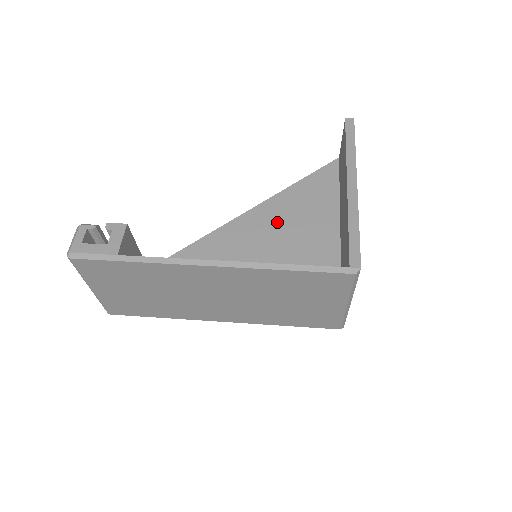
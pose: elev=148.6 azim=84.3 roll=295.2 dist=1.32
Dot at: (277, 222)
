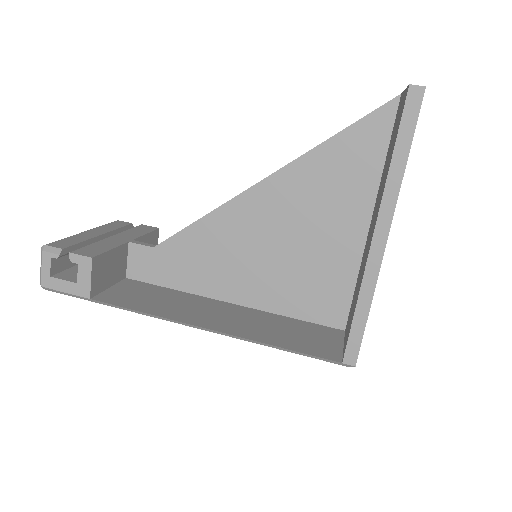
Dot at: (286, 213)
